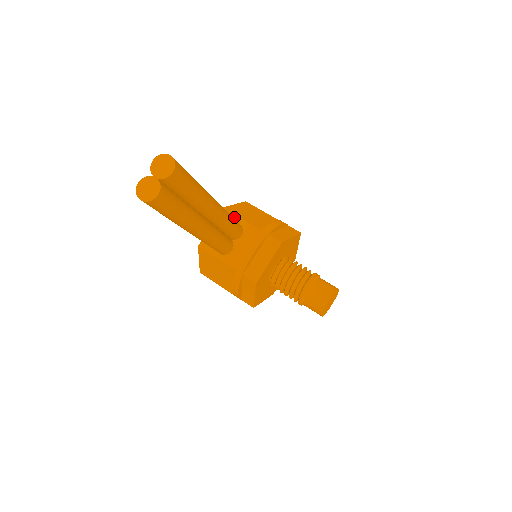
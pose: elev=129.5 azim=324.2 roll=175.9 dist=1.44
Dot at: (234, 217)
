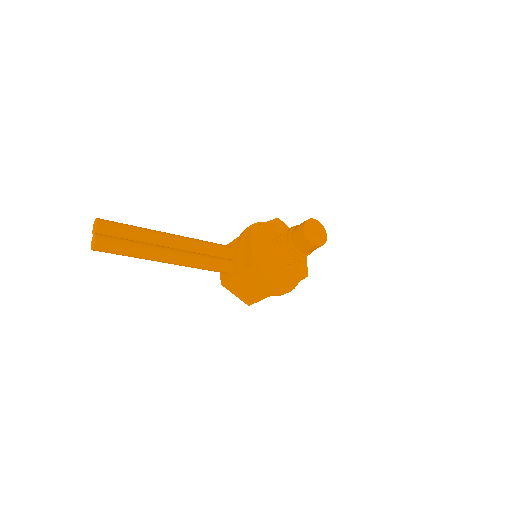
Dot at: occluded
